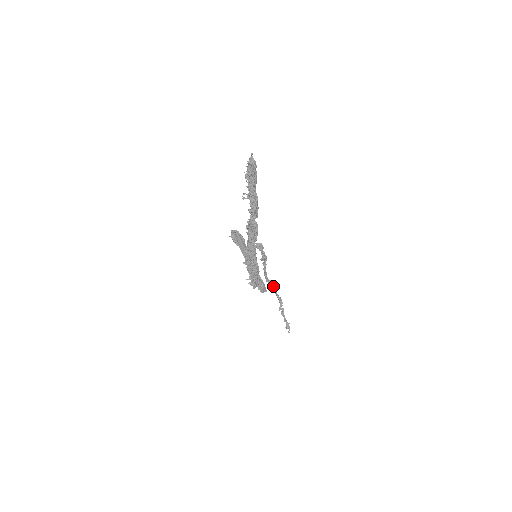
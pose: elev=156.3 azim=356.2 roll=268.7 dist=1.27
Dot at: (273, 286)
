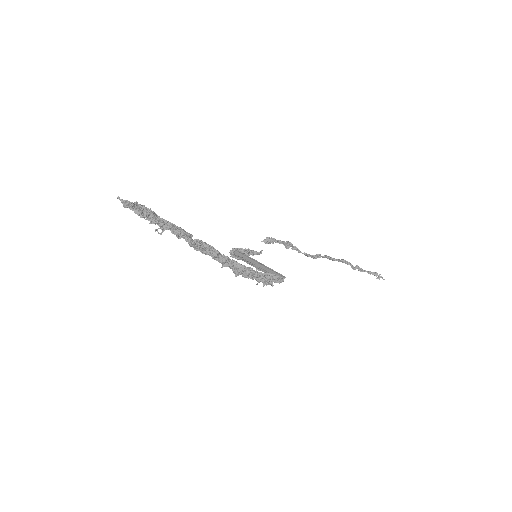
Dot at: (325, 257)
